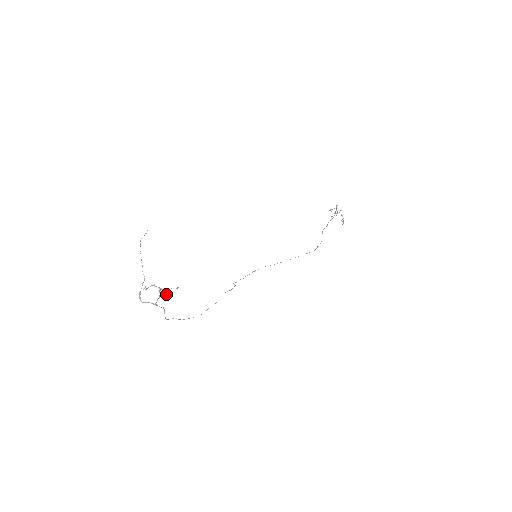
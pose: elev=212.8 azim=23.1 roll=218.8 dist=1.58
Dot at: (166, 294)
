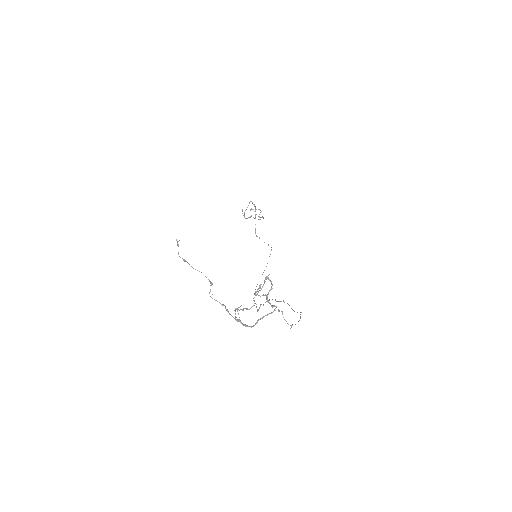
Dot at: (271, 283)
